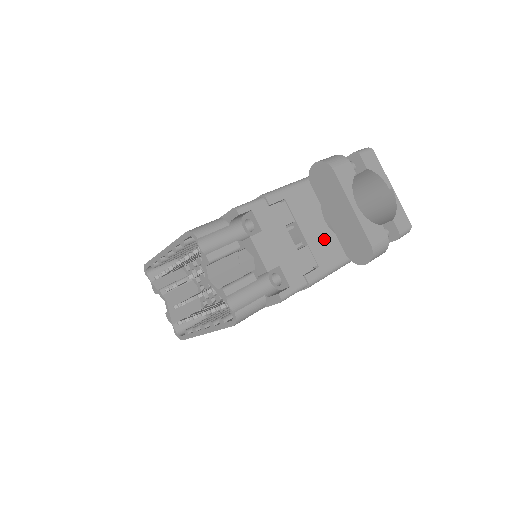
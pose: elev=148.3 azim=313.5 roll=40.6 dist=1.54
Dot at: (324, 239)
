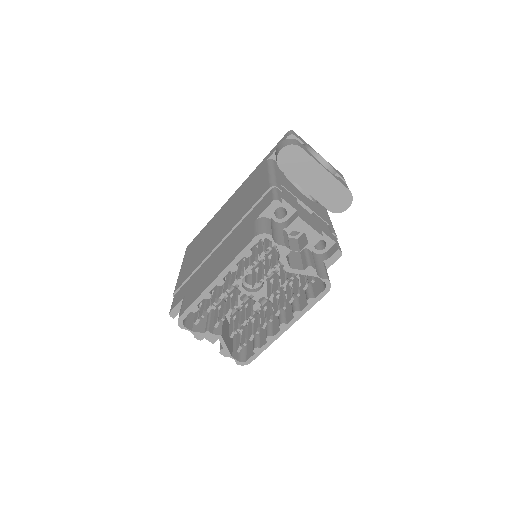
Dot at: (313, 206)
